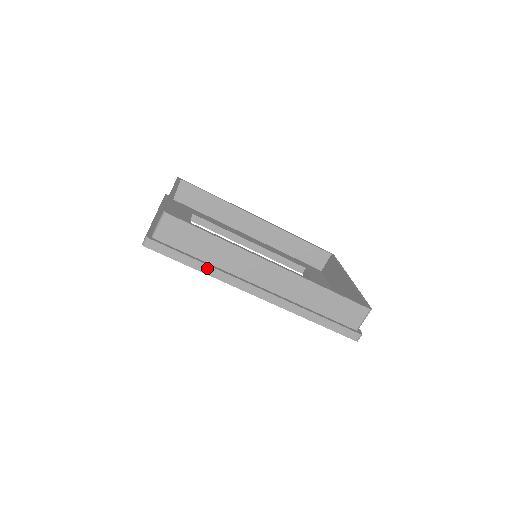
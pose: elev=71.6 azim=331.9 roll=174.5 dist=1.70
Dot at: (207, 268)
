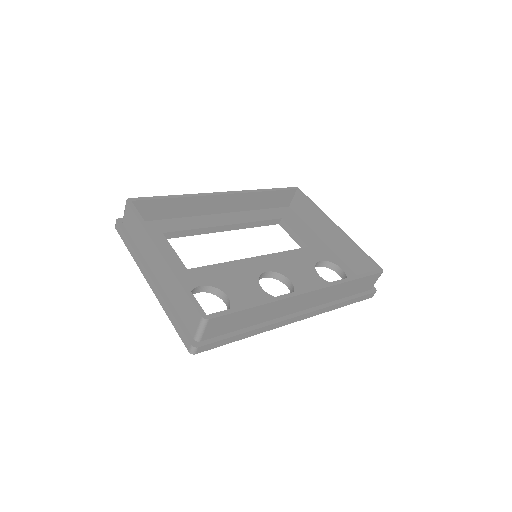
Dot at: (254, 332)
